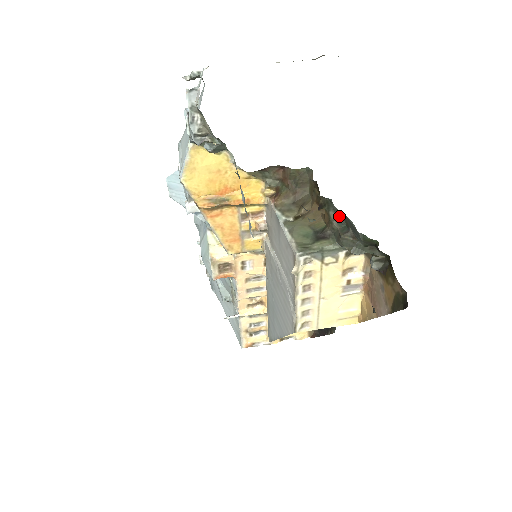
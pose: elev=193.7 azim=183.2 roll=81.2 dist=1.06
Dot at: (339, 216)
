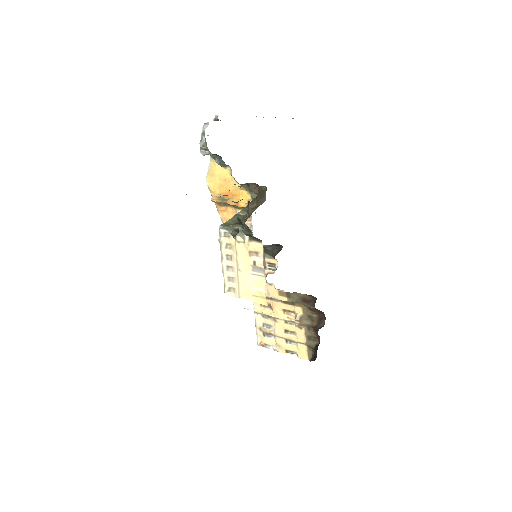
Dot at: (248, 210)
